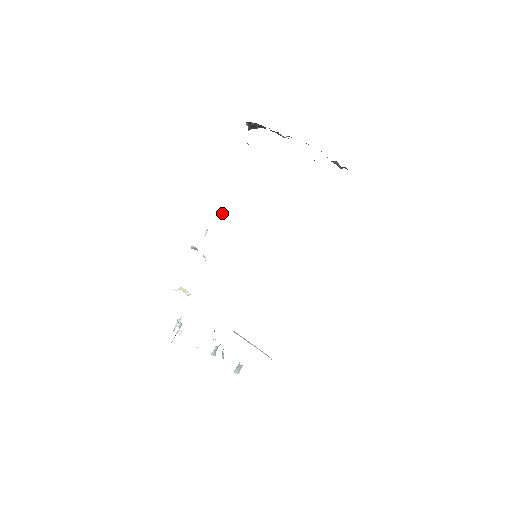
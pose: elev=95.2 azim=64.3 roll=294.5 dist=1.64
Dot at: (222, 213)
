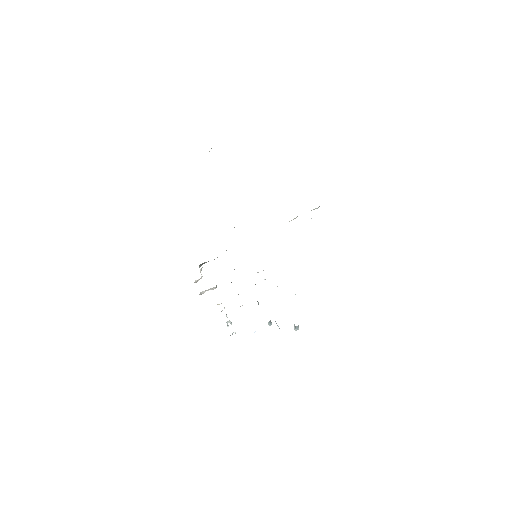
Dot at: occluded
